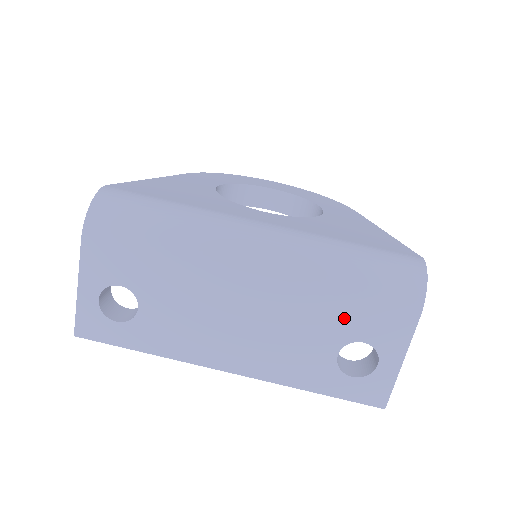
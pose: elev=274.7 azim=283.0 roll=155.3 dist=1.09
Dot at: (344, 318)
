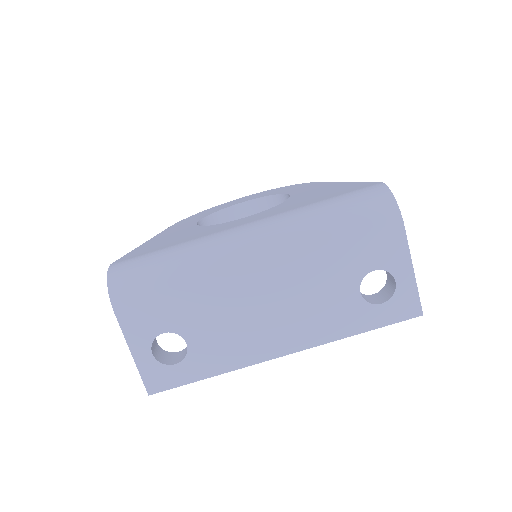
Dot at: (347, 260)
